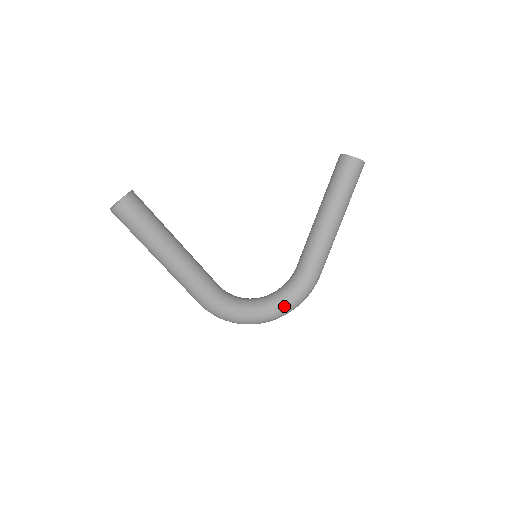
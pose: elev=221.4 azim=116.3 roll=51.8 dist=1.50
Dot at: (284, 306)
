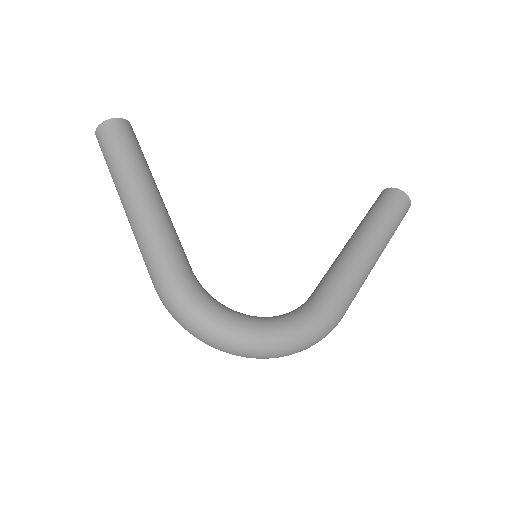
Dot at: (282, 329)
